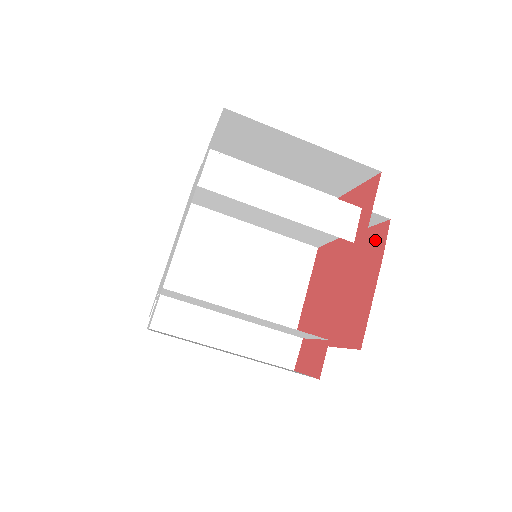
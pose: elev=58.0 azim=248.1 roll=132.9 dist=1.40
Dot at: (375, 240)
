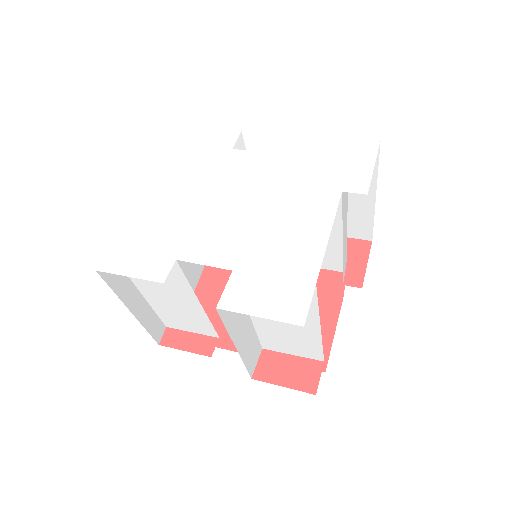
Dot at: (327, 282)
